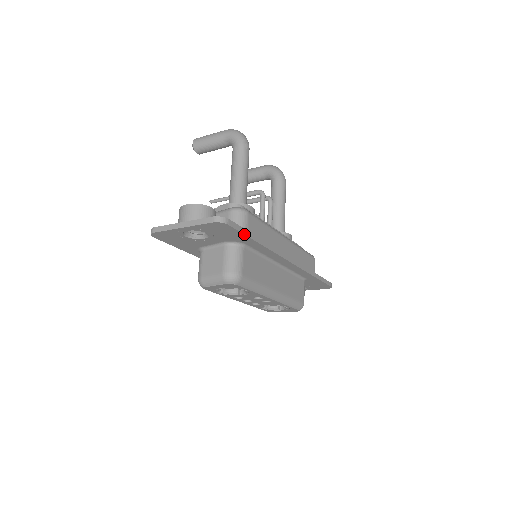
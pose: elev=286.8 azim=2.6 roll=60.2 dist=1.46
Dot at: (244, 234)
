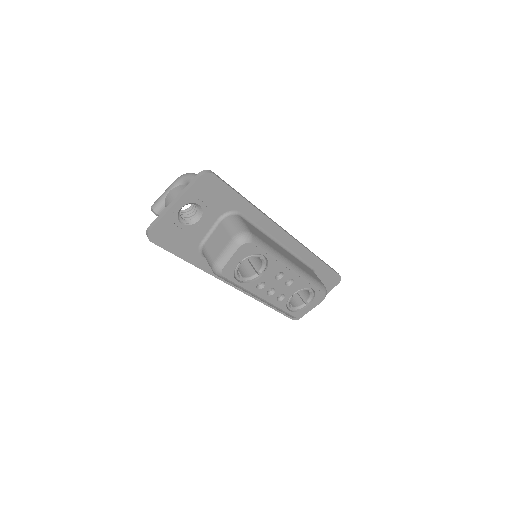
Dot at: (233, 190)
